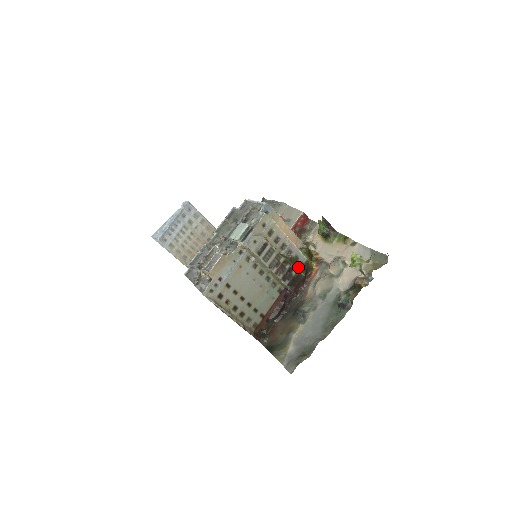
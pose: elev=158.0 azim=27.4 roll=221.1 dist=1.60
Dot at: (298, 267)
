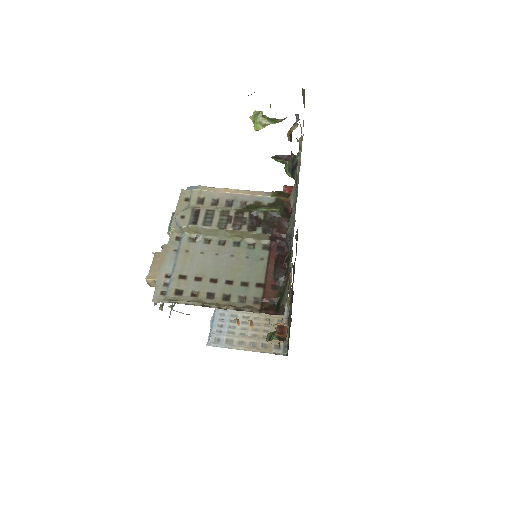
Dot at: (263, 208)
